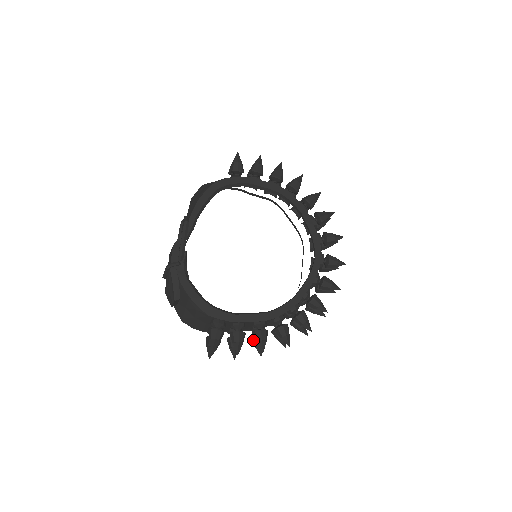
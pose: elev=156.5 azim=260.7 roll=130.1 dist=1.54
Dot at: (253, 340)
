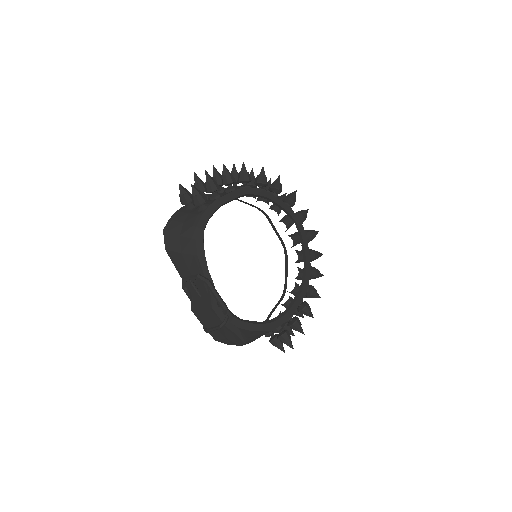
Dot at: occluded
